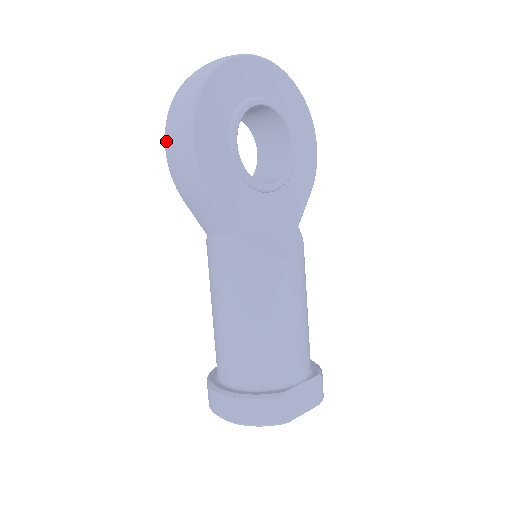
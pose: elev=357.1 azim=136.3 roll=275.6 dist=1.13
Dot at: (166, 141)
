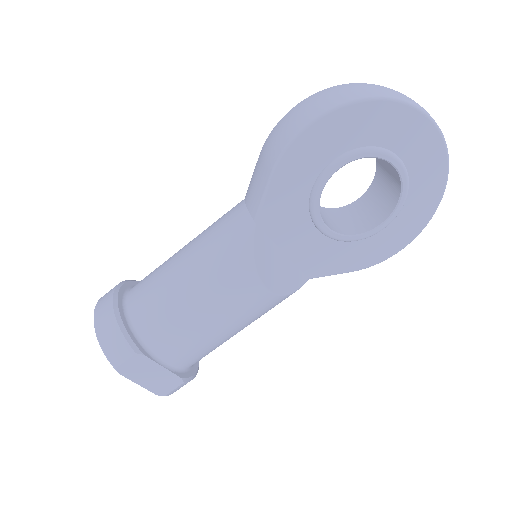
Dot at: (300, 103)
